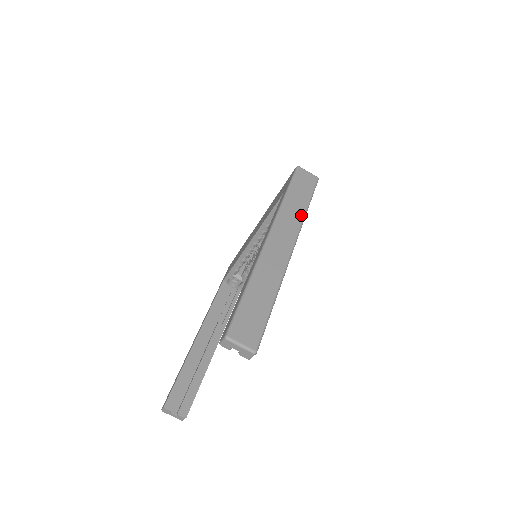
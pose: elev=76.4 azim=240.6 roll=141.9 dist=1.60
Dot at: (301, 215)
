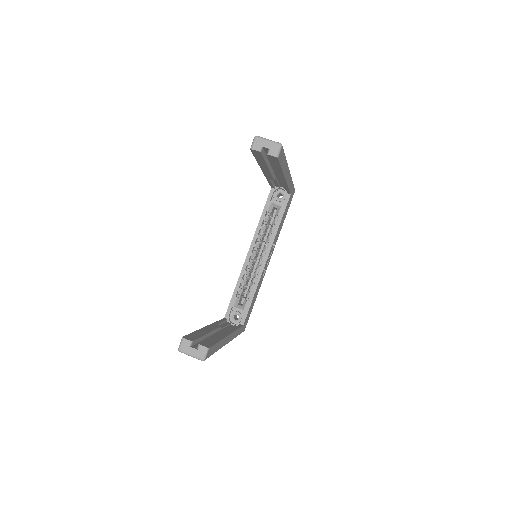
Dot at: occluded
